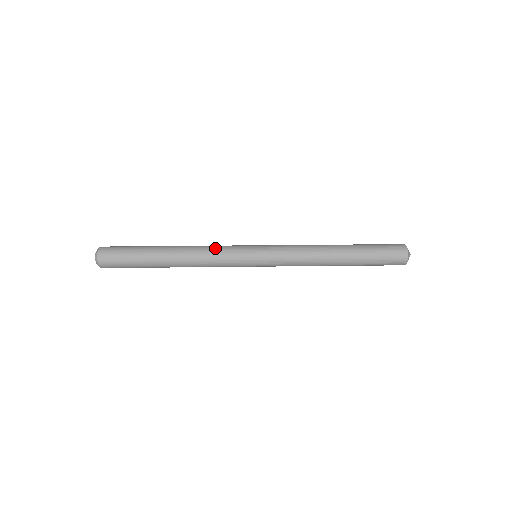
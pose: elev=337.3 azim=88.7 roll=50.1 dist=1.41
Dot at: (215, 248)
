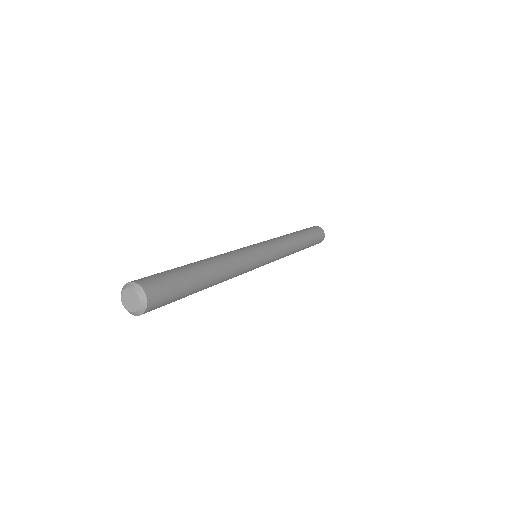
Dot at: (228, 252)
